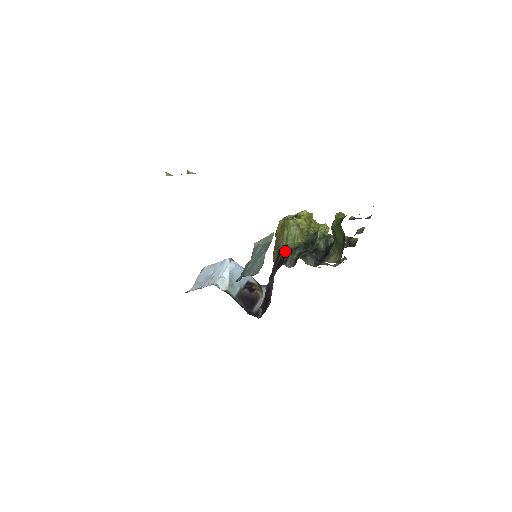
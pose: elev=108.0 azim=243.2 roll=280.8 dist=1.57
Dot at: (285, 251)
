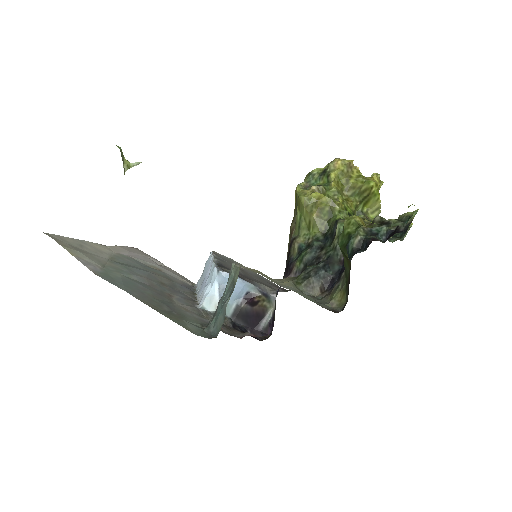
Dot at: (294, 248)
